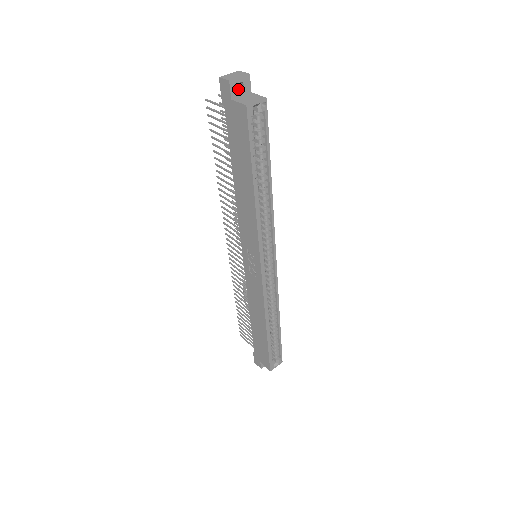
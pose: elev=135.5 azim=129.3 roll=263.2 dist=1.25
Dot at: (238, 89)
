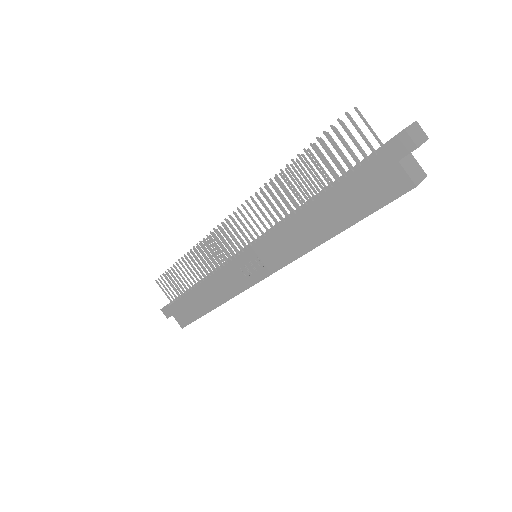
Dot at: occluded
